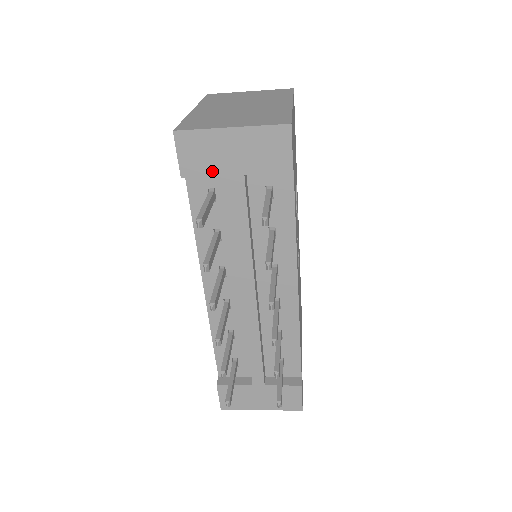
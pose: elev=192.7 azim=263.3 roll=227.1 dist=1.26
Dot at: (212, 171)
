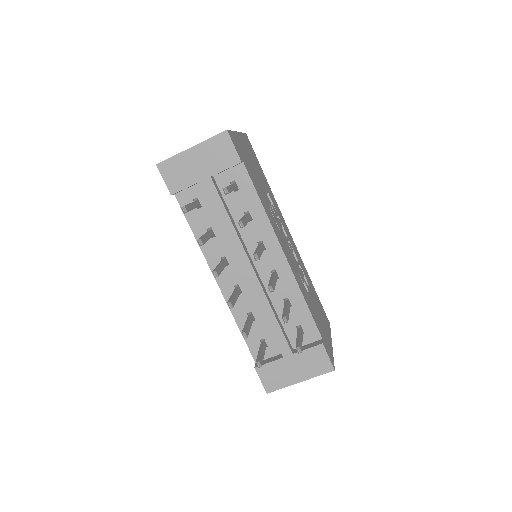
Dot at: (189, 182)
